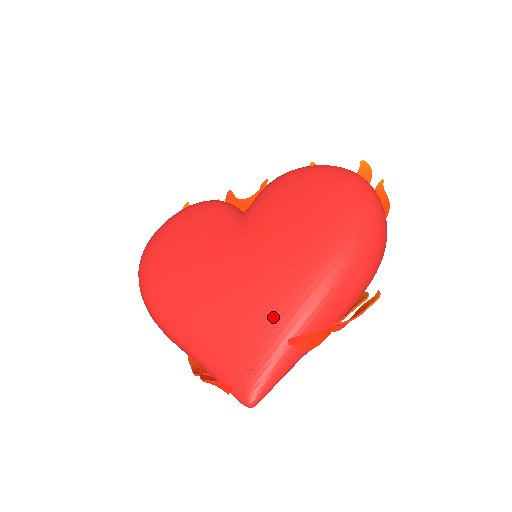
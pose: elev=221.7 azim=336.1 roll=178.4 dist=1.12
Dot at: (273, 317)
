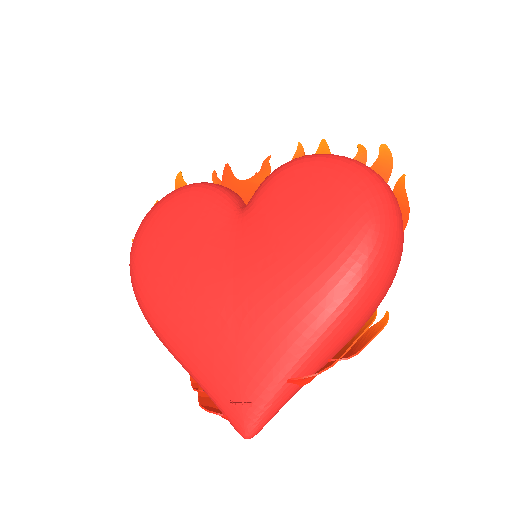
Dot at: (272, 353)
